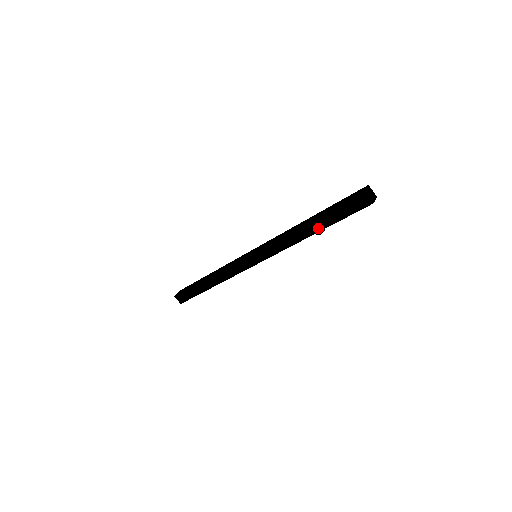
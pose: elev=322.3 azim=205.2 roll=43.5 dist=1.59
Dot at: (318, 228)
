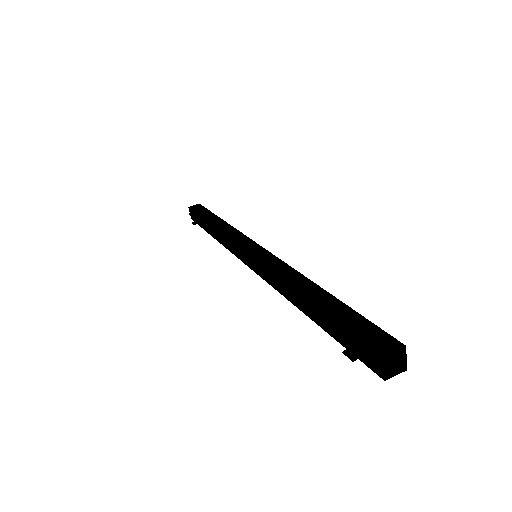
Dot at: (312, 315)
